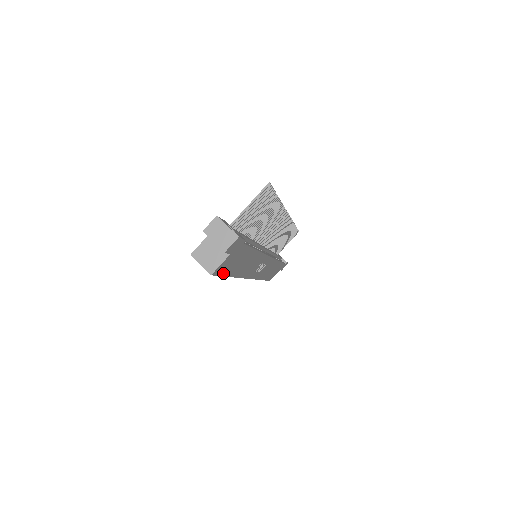
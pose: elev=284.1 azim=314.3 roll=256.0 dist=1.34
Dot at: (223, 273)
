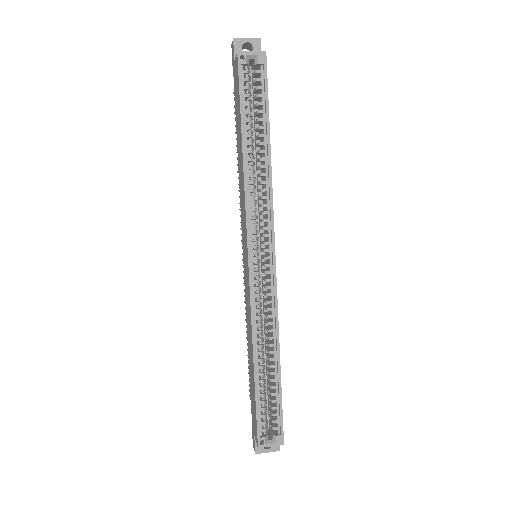
Dot at: (267, 93)
